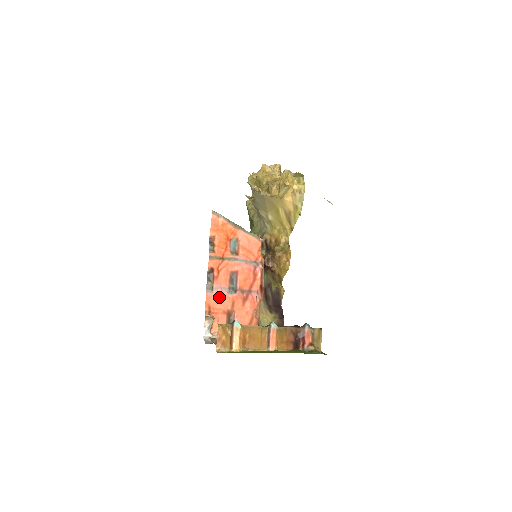
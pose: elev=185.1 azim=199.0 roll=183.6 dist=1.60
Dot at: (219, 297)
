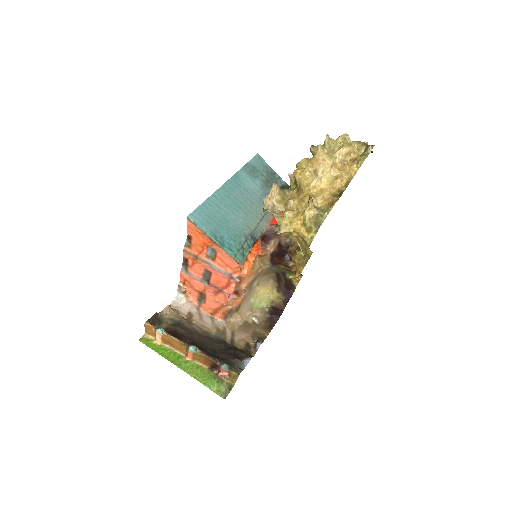
Dot at: (192, 279)
